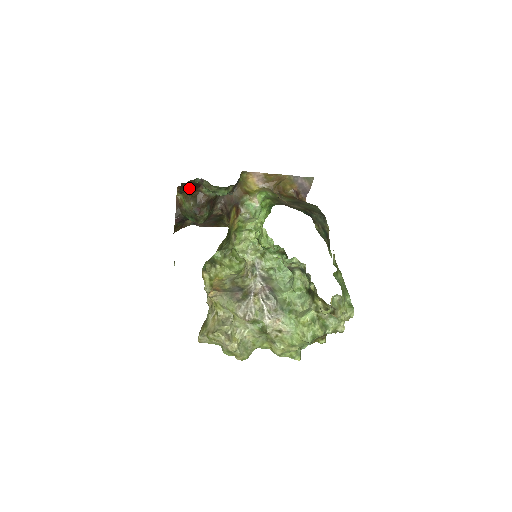
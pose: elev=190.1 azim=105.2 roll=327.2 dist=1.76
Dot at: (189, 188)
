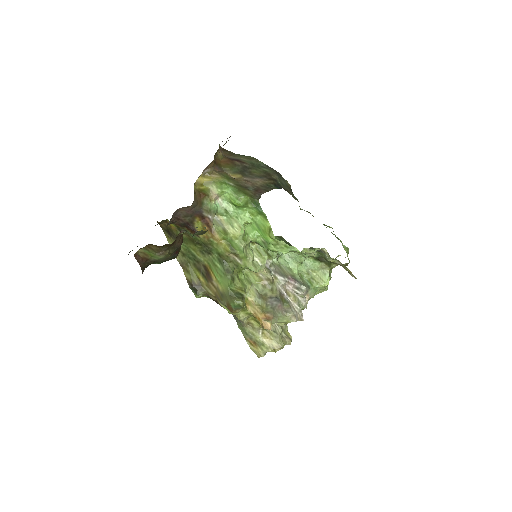
Dot at: occluded
